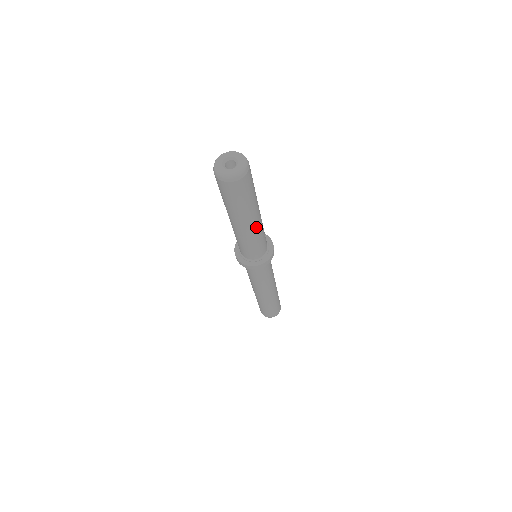
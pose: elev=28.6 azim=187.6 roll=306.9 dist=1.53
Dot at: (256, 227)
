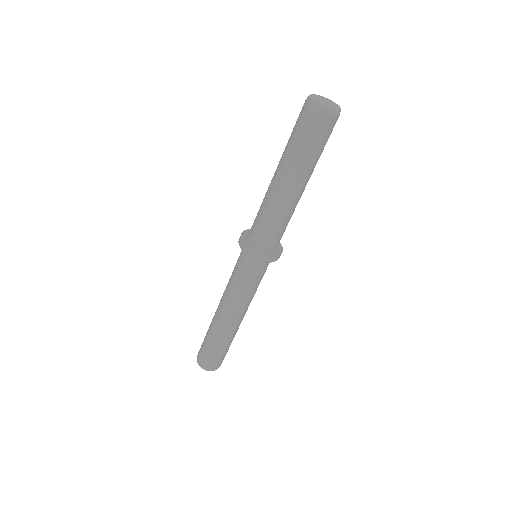
Dot at: (286, 196)
